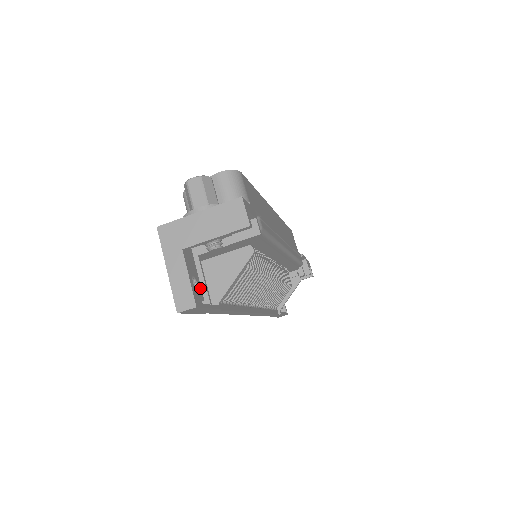
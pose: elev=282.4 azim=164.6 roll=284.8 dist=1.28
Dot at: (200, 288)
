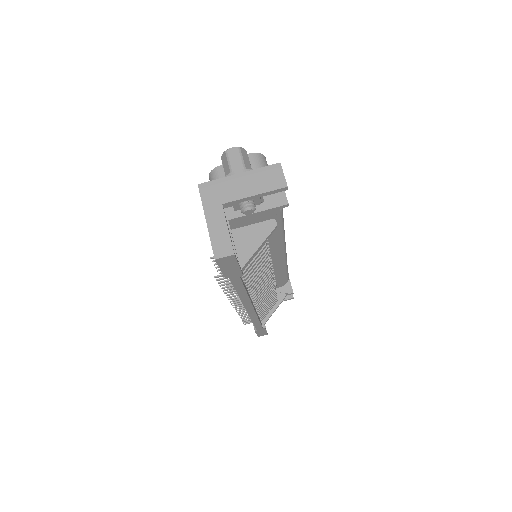
Dot at: occluded
